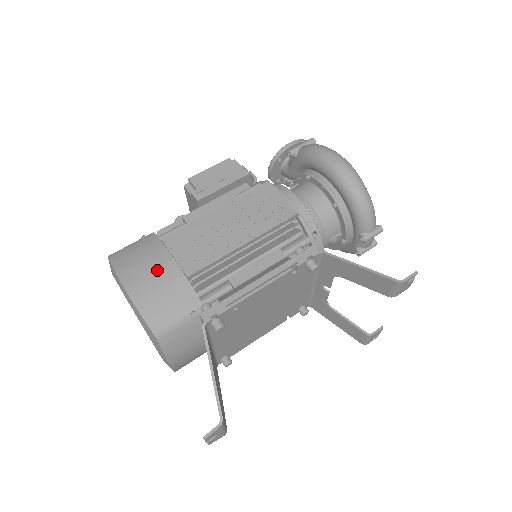
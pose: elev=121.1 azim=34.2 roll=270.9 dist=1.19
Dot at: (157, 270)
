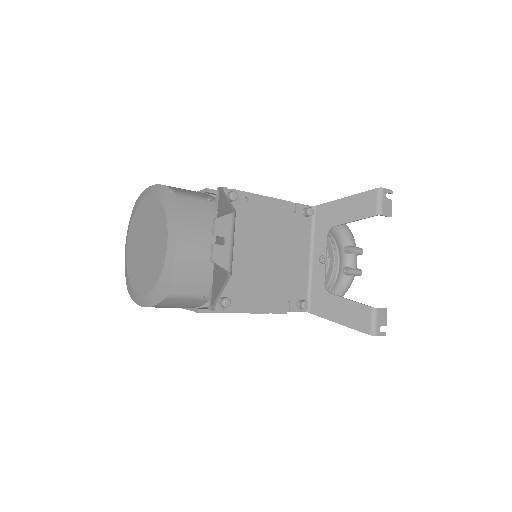
Dot at: occluded
